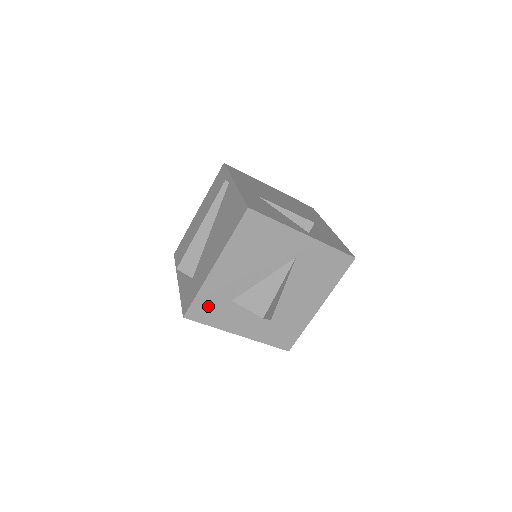
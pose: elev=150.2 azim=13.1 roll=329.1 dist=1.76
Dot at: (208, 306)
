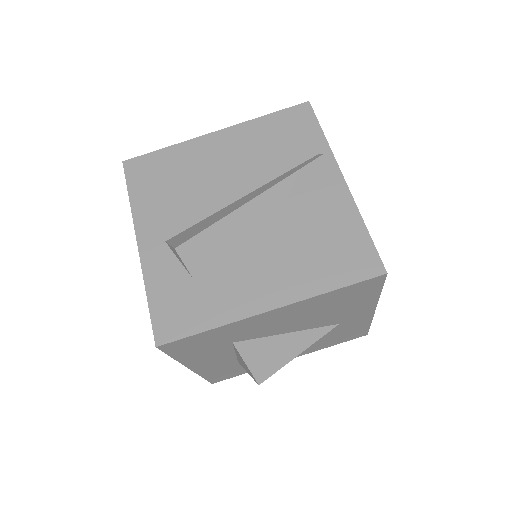
Dot at: (201, 342)
